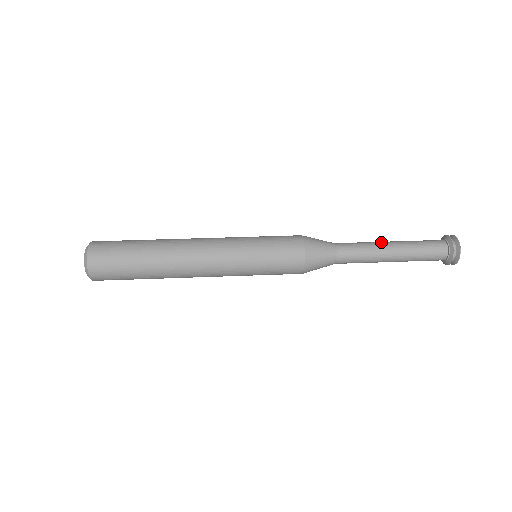
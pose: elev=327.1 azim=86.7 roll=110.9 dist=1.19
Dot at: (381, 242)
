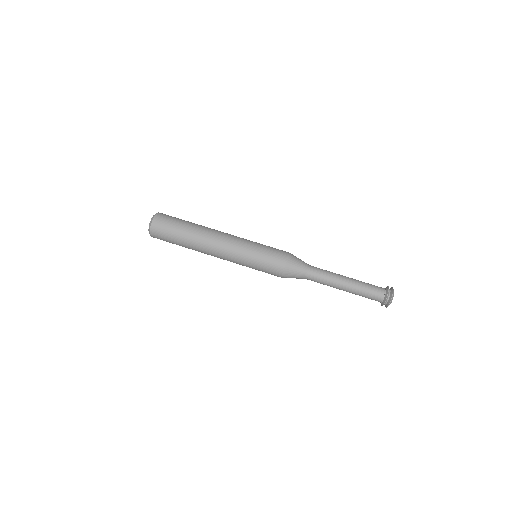
Dot at: (340, 277)
